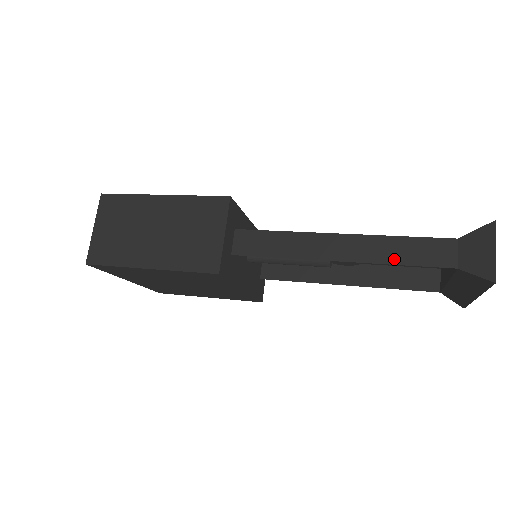
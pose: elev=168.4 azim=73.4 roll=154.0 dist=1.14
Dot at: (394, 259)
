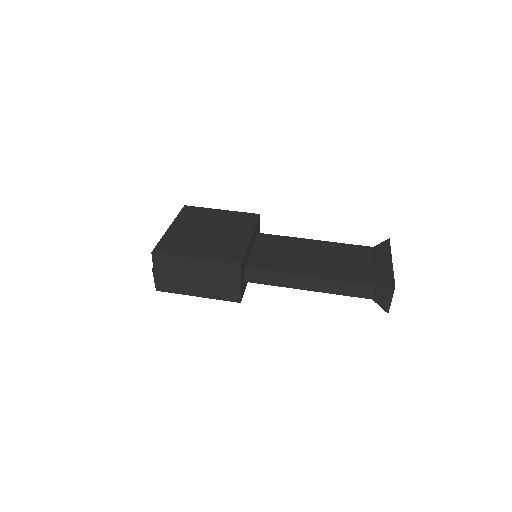
Dot at: (339, 292)
